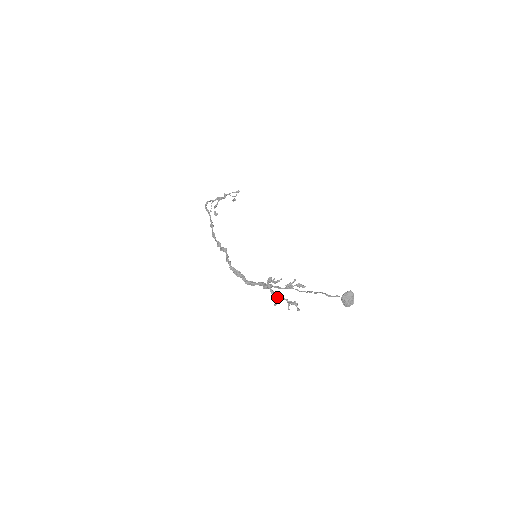
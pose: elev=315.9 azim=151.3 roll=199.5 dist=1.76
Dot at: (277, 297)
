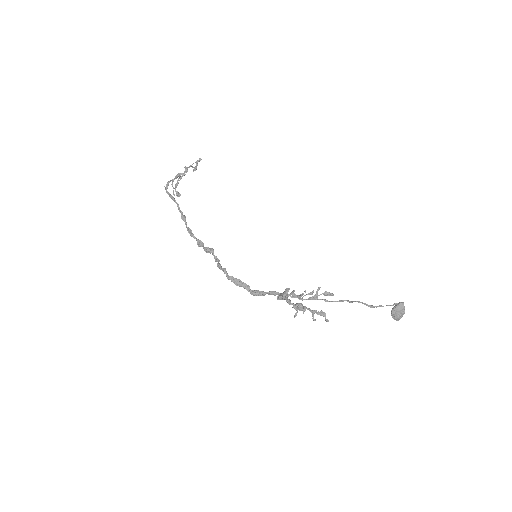
Dot at: (295, 306)
